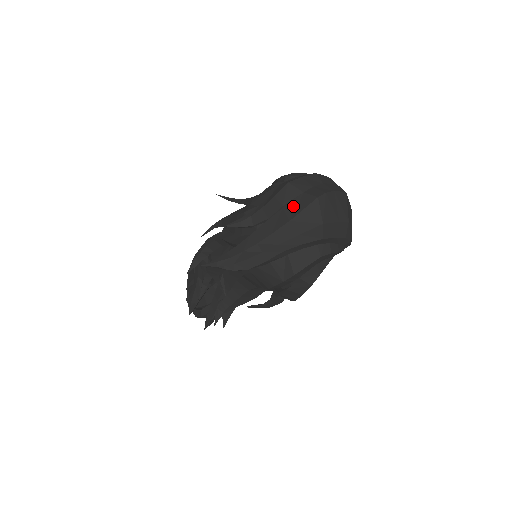
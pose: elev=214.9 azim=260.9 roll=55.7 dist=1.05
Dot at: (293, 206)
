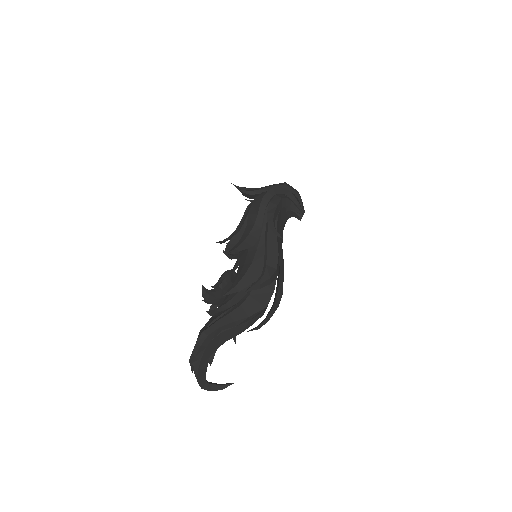
Dot at: occluded
